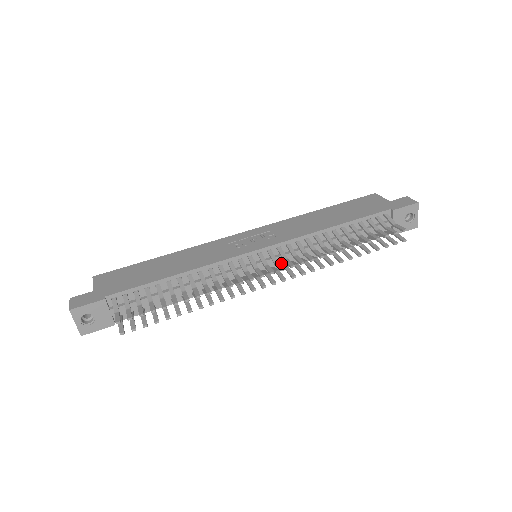
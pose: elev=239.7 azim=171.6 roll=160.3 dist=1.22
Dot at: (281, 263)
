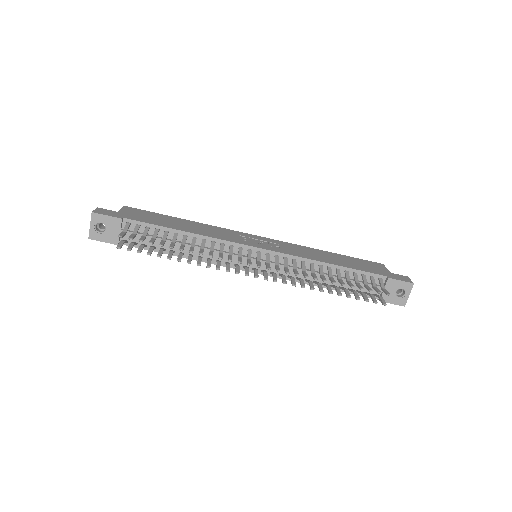
Dot at: (273, 271)
